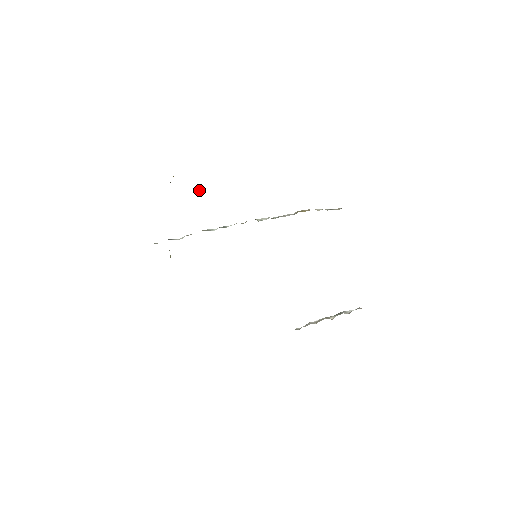
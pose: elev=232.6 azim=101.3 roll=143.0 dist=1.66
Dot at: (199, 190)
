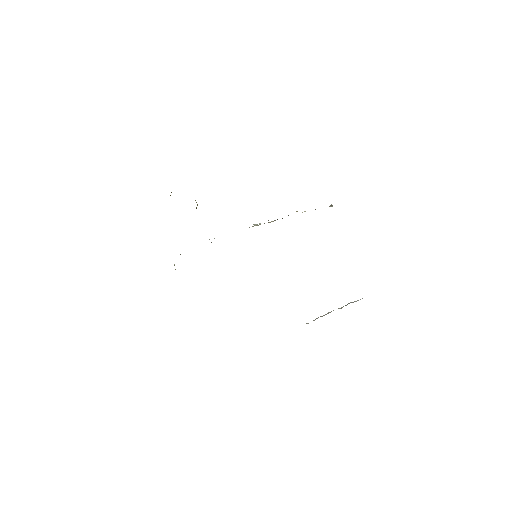
Dot at: occluded
